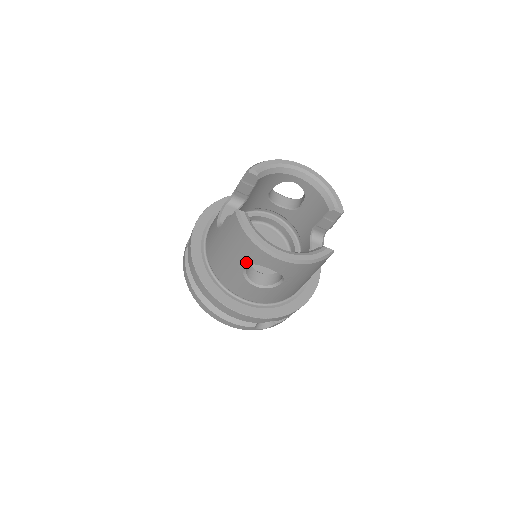
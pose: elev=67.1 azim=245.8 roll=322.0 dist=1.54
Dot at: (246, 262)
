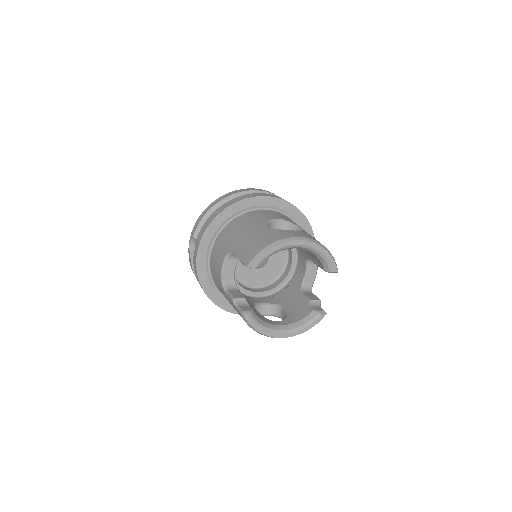
Dot at: occluded
